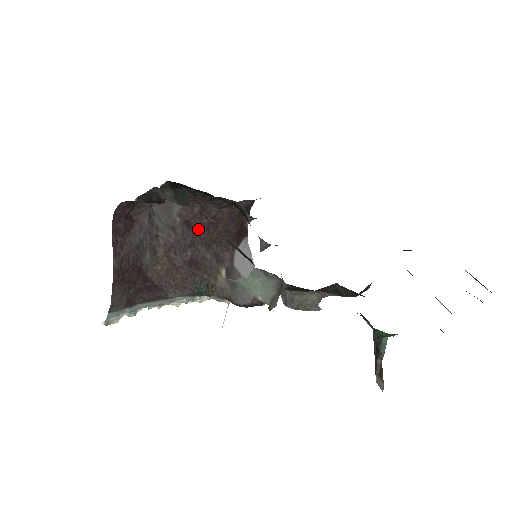
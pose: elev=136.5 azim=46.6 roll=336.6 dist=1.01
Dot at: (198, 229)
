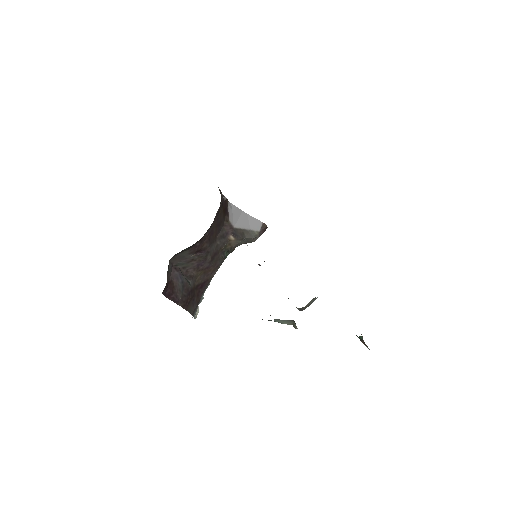
Dot at: (205, 246)
